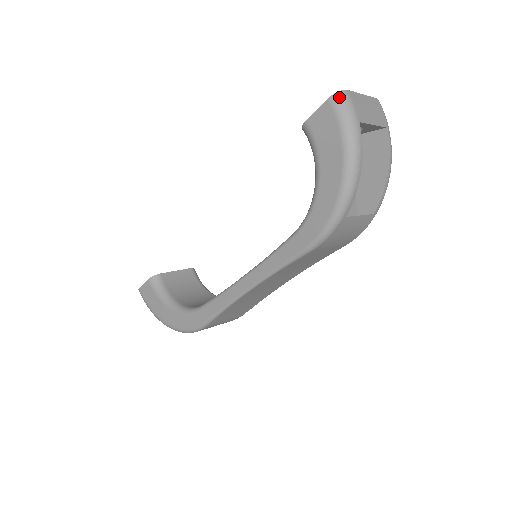
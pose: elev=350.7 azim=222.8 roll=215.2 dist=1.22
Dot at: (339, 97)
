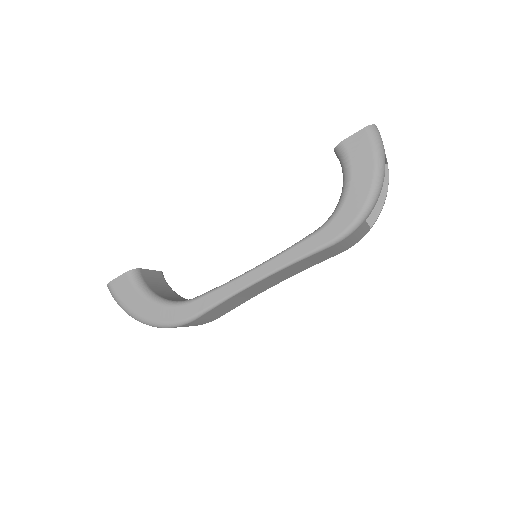
Dot at: (373, 128)
